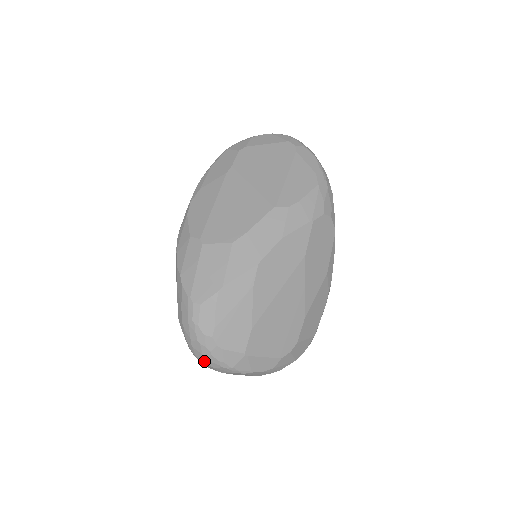
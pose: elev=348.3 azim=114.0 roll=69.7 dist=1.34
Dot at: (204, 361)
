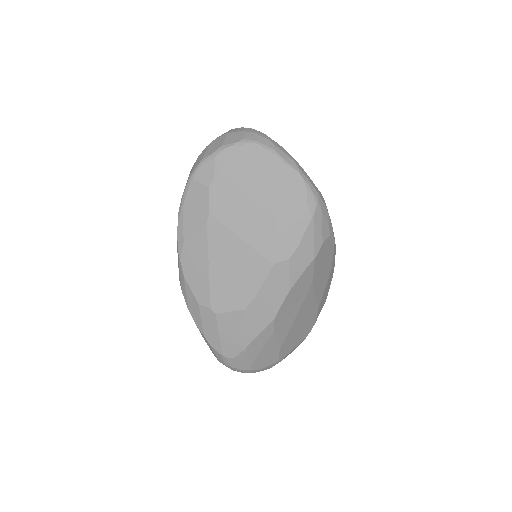
Dot at: occluded
